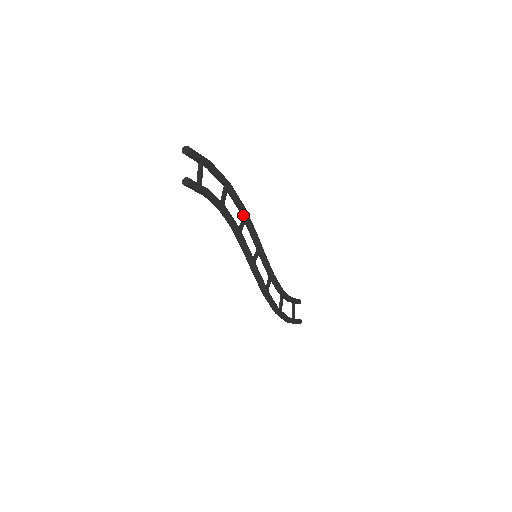
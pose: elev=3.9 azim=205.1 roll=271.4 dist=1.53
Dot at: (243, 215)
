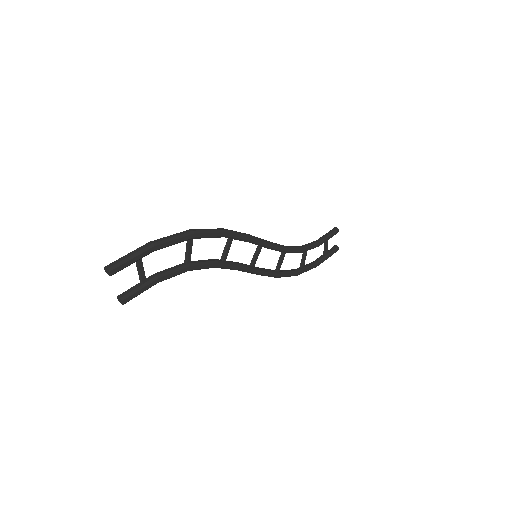
Dot at: (227, 237)
